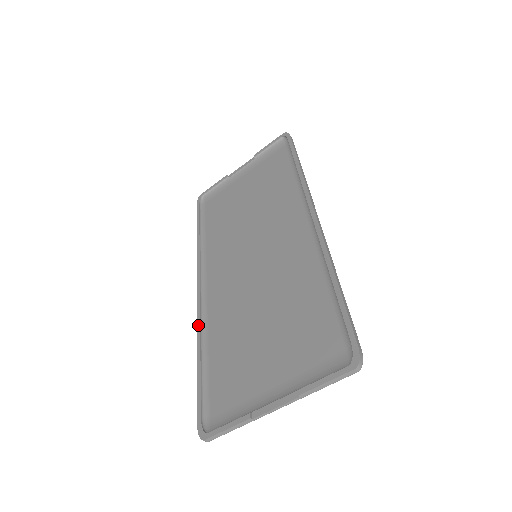
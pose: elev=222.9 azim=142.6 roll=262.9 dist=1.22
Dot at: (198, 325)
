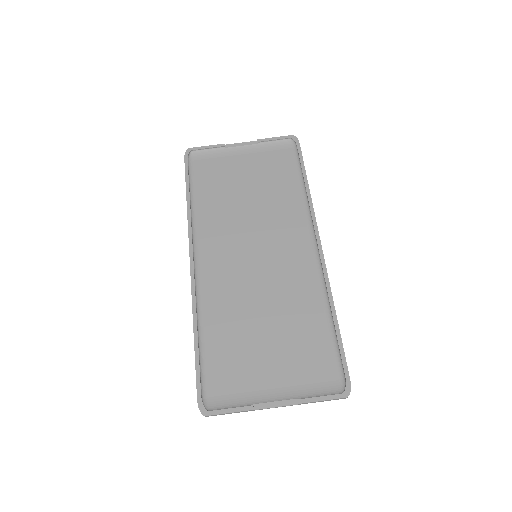
Dot at: (194, 303)
